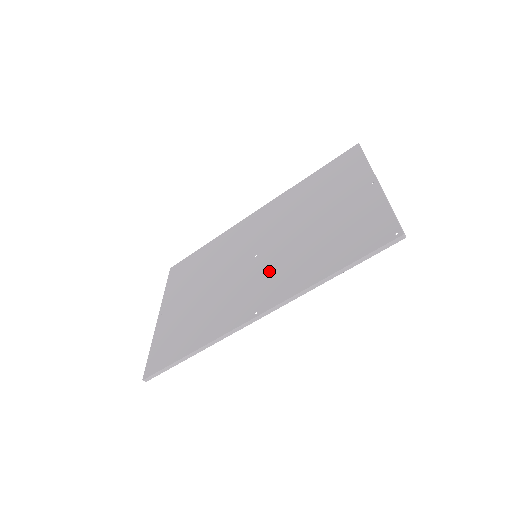
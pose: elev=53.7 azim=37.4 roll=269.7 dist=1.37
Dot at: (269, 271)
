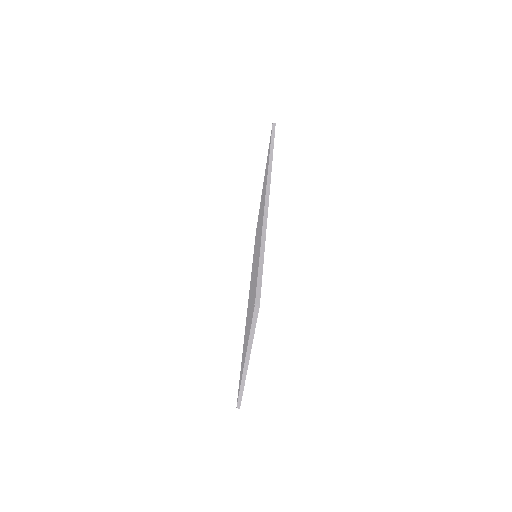
Dot at: (260, 221)
